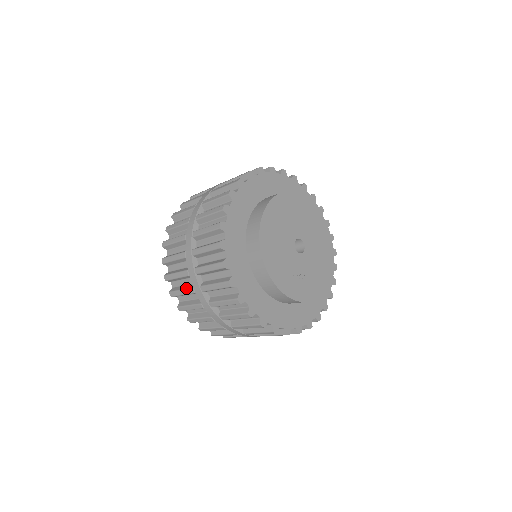
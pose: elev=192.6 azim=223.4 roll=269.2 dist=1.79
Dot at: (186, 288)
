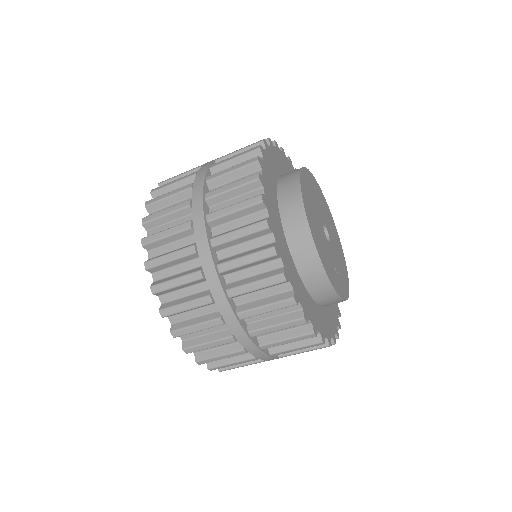
Dot at: (196, 298)
